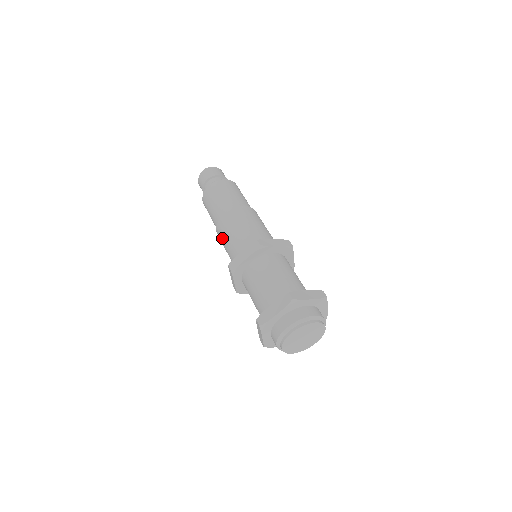
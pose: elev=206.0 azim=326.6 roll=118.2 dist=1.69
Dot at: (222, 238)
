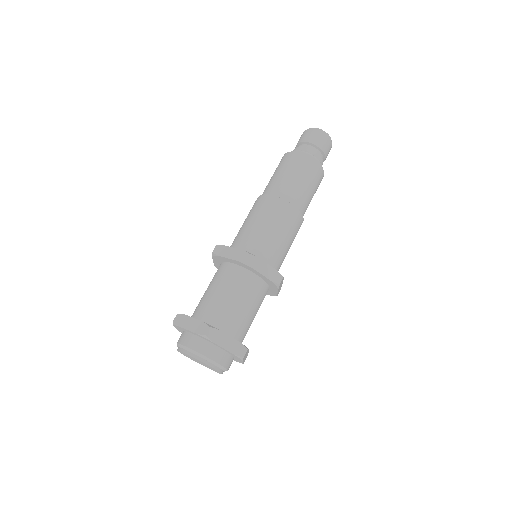
Dot at: (249, 212)
